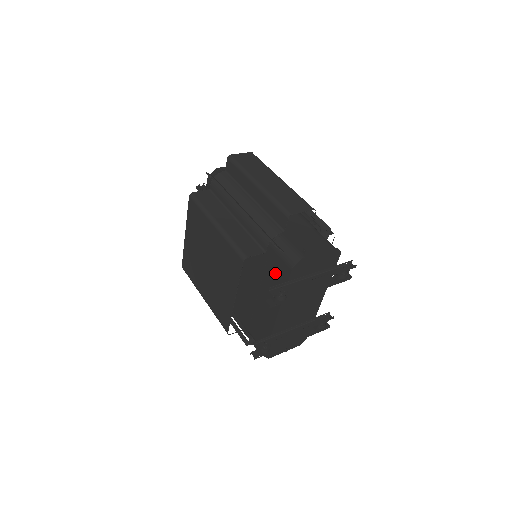
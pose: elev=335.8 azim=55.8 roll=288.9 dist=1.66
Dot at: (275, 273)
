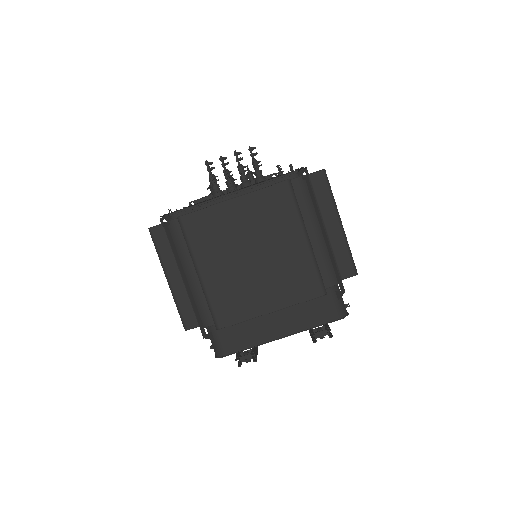
Dot at: (314, 307)
